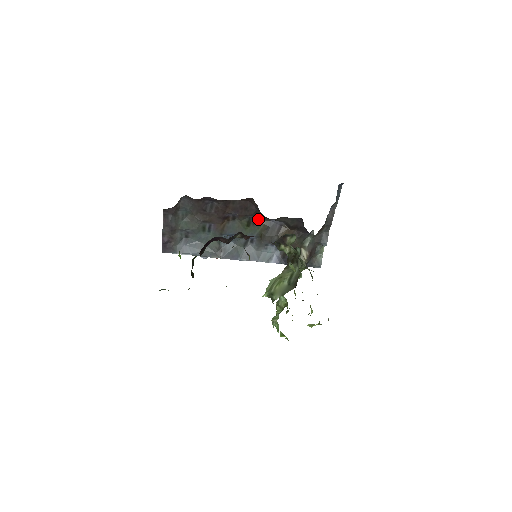
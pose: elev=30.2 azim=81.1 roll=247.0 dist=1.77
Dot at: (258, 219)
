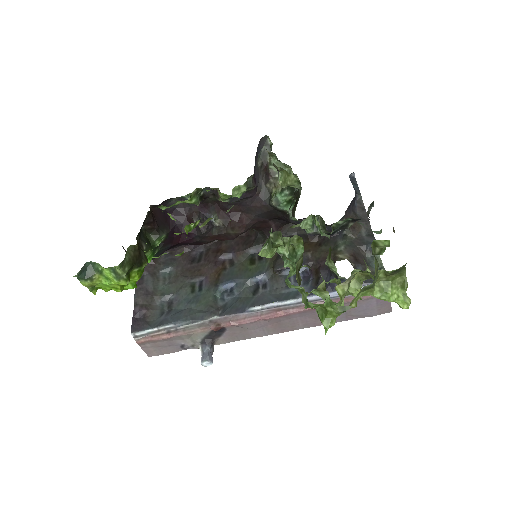
Dot at: occluded
